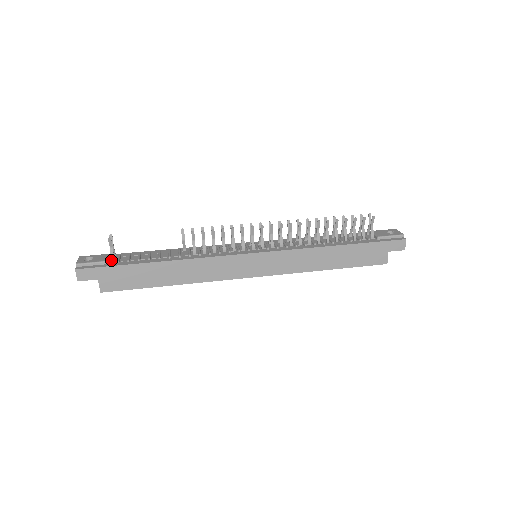
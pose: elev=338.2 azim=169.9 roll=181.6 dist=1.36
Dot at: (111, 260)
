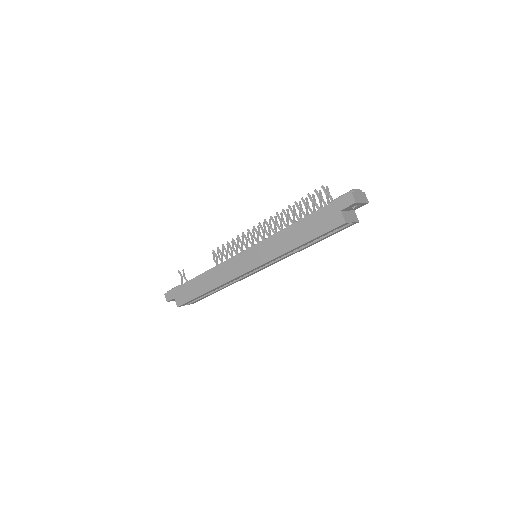
Dot at: occluded
